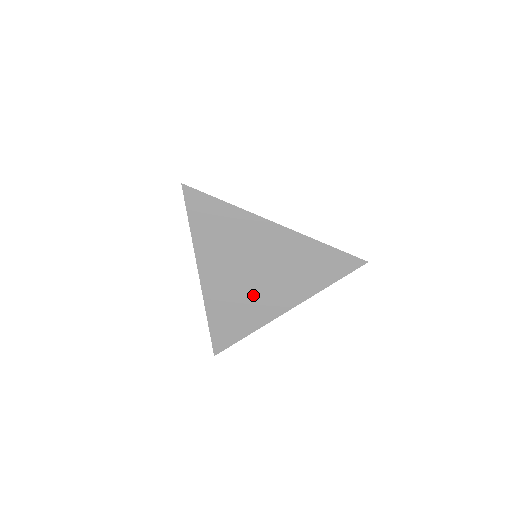
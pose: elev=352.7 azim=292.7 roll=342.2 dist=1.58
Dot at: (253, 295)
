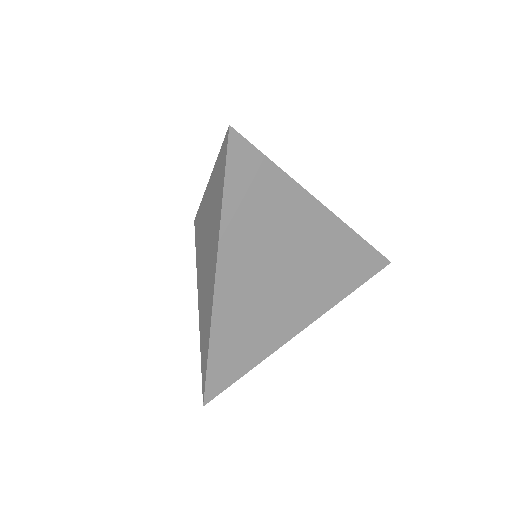
Dot at: (275, 306)
